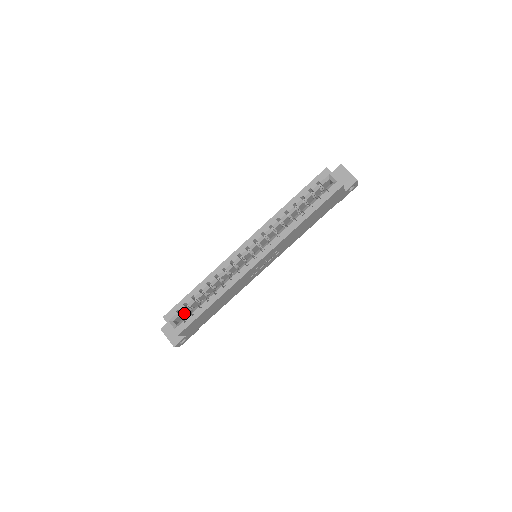
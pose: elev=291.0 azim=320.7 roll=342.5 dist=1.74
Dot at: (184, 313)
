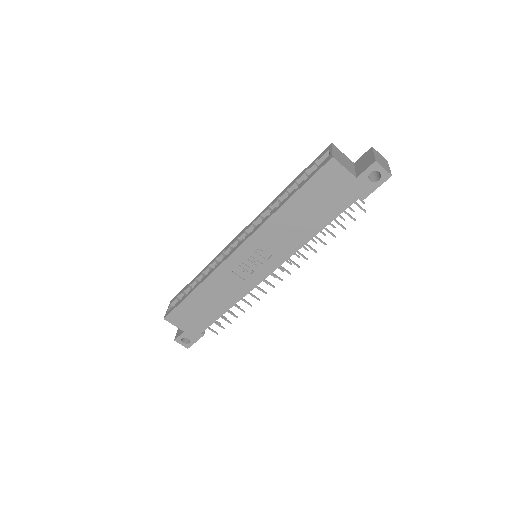
Dot at: occluded
